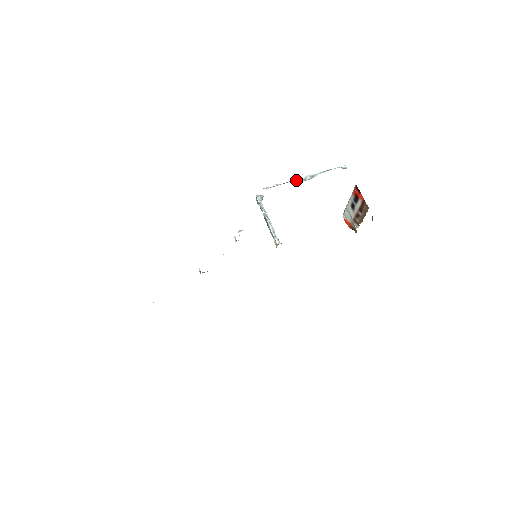
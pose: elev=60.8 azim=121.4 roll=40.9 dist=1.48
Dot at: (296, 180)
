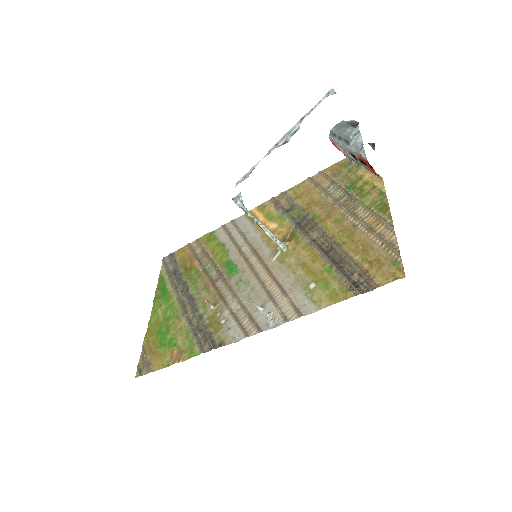
Dot at: (274, 148)
